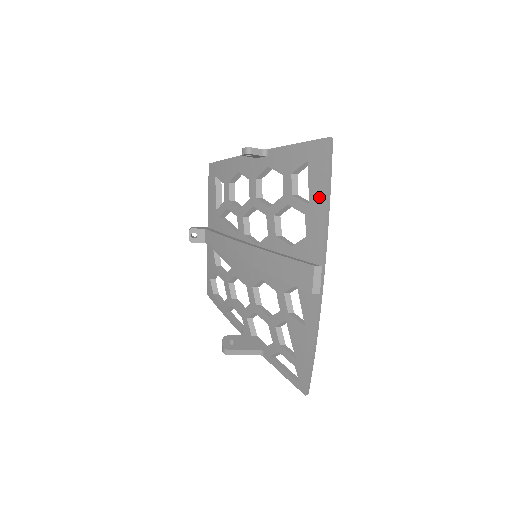
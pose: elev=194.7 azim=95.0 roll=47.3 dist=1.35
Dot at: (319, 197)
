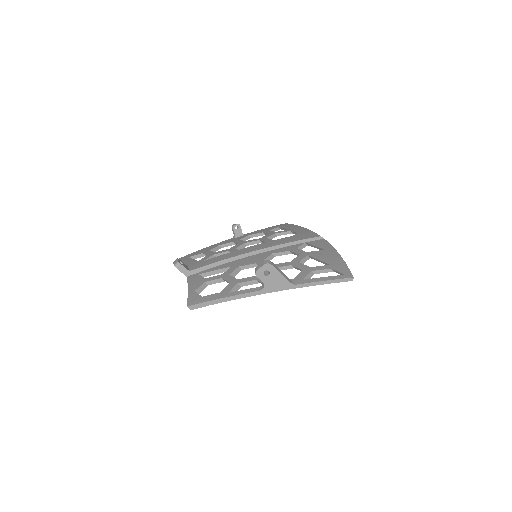
Dot at: (295, 227)
